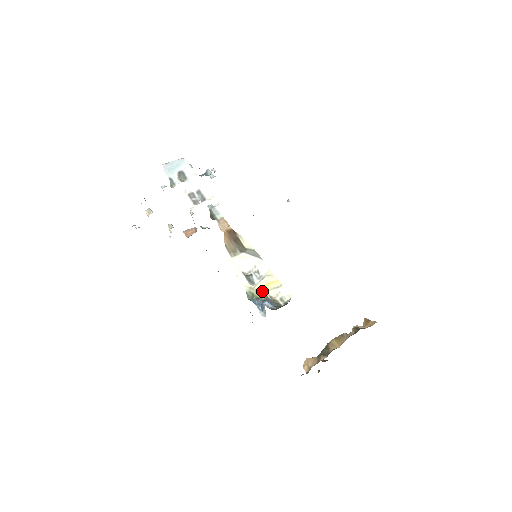
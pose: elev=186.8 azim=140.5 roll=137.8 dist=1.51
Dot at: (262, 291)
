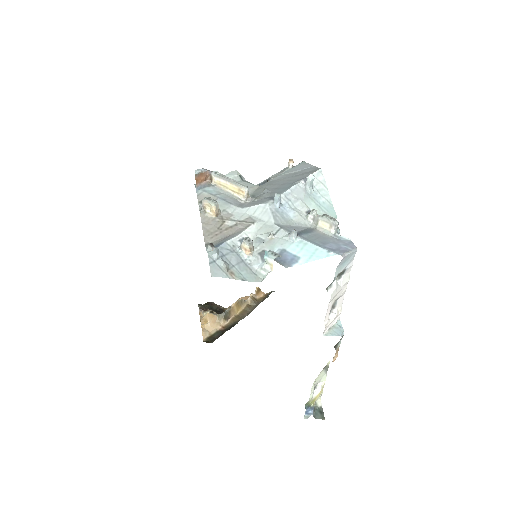
Dot at: occluded
